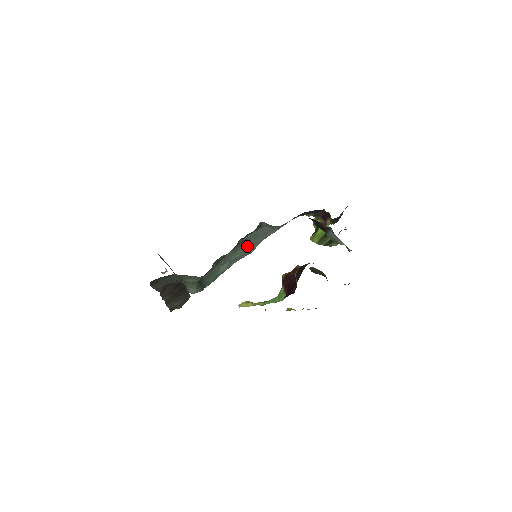
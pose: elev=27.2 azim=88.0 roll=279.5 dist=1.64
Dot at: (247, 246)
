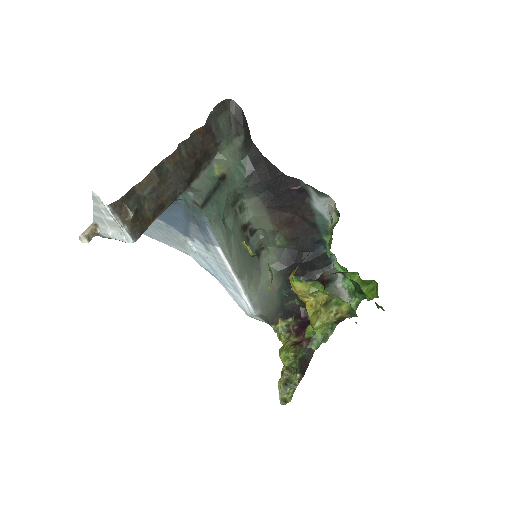
Dot at: (244, 251)
